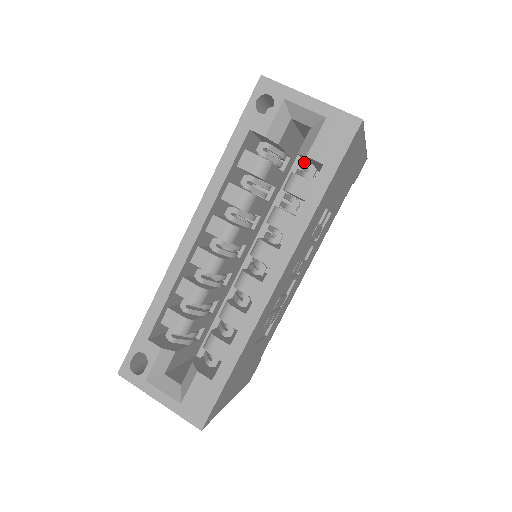
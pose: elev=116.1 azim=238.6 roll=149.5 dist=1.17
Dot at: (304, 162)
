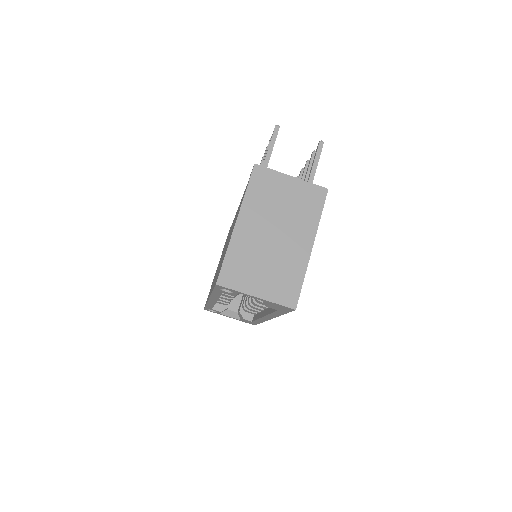
Dot at: occluded
